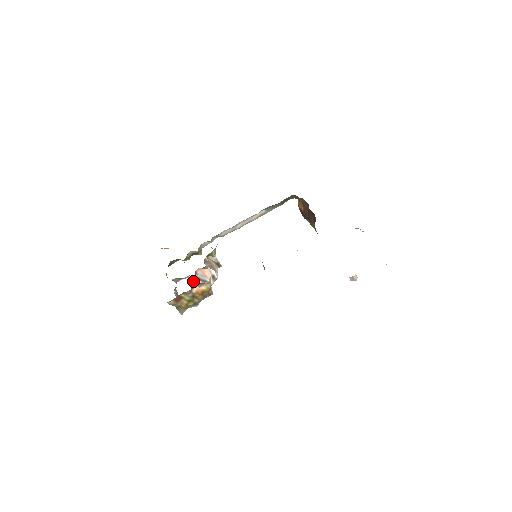
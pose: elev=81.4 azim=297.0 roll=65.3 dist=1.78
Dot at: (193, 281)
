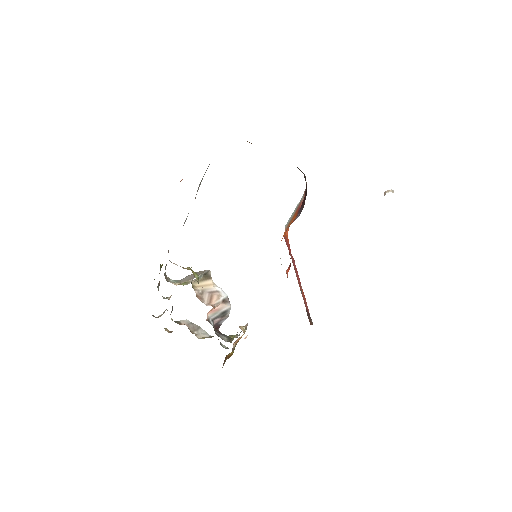
Dot at: (214, 328)
